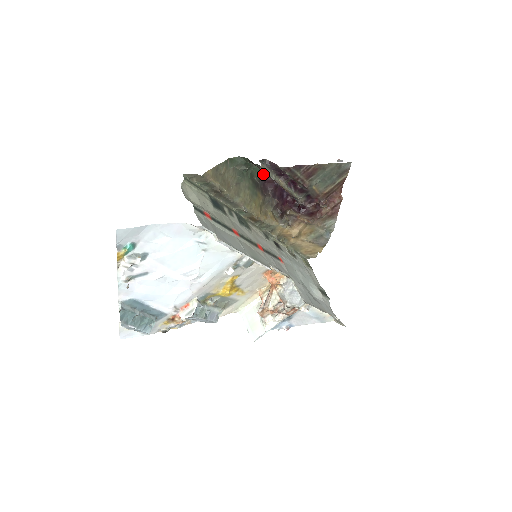
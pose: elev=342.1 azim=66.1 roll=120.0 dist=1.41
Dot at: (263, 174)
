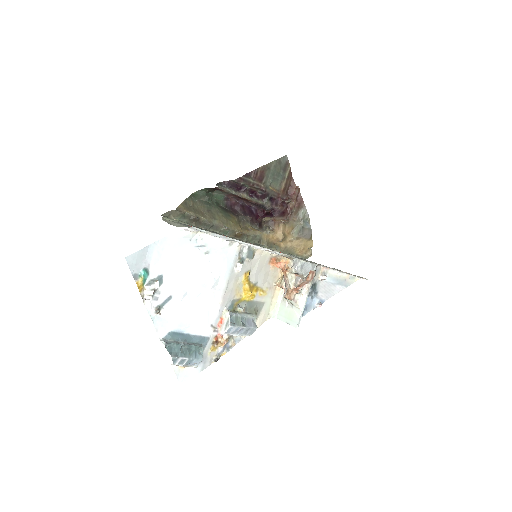
Dot at: (226, 200)
